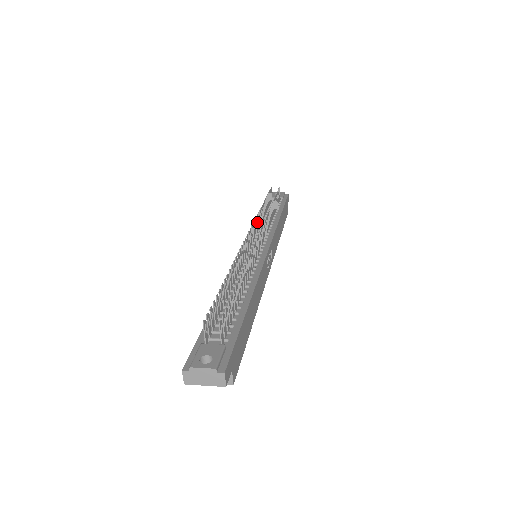
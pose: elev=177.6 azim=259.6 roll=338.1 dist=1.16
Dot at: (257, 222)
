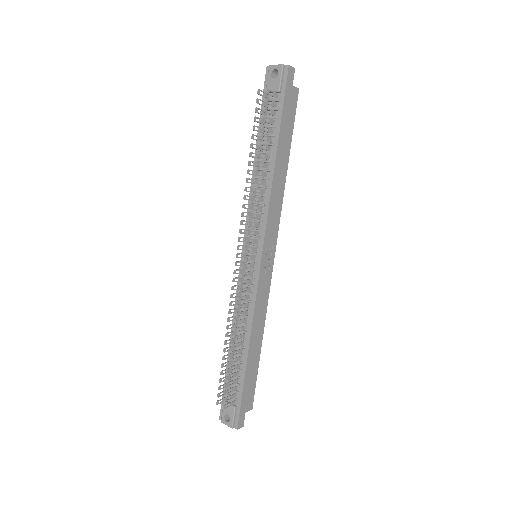
Dot at: occluded
